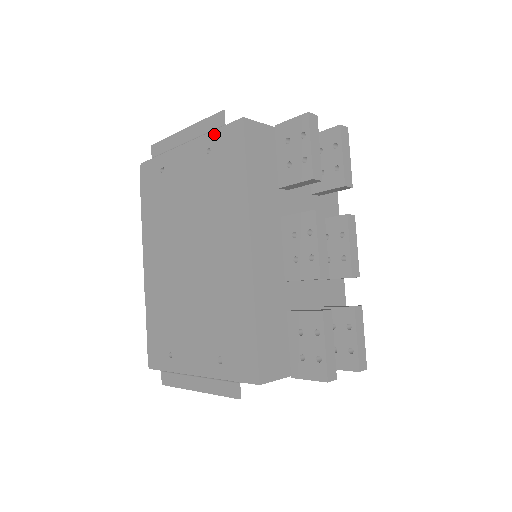
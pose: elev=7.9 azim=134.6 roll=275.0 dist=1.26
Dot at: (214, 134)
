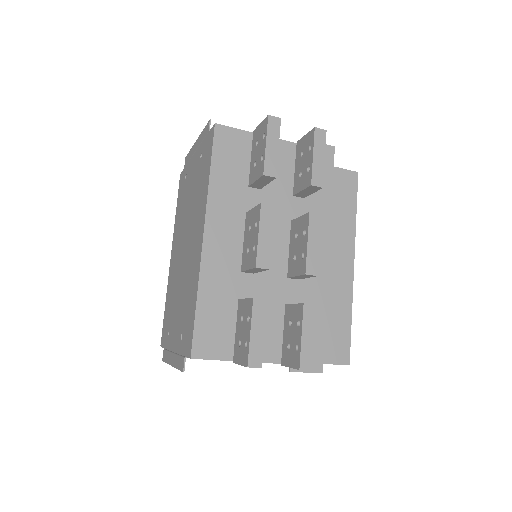
Dot at: (204, 141)
